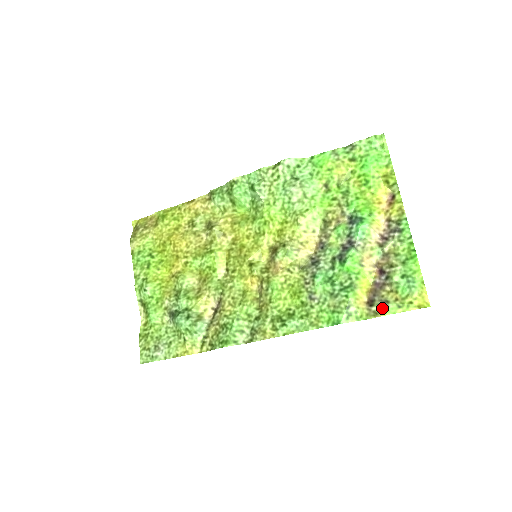
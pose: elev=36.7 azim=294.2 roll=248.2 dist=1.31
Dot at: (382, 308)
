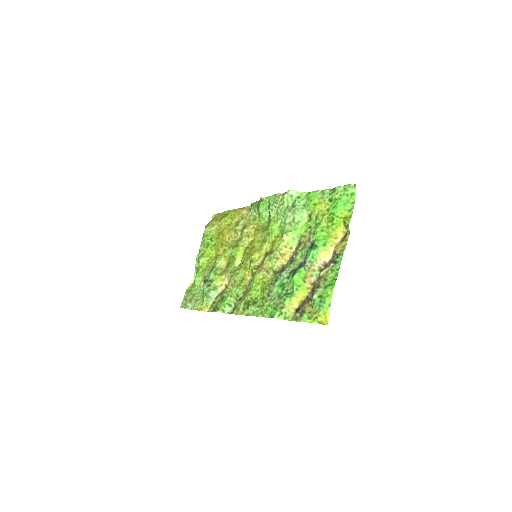
Dot at: (300, 315)
